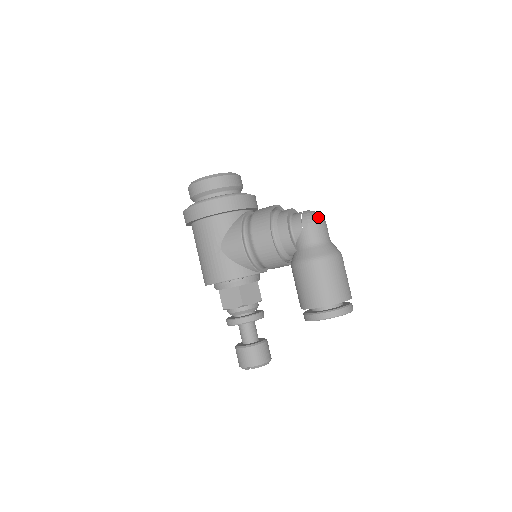
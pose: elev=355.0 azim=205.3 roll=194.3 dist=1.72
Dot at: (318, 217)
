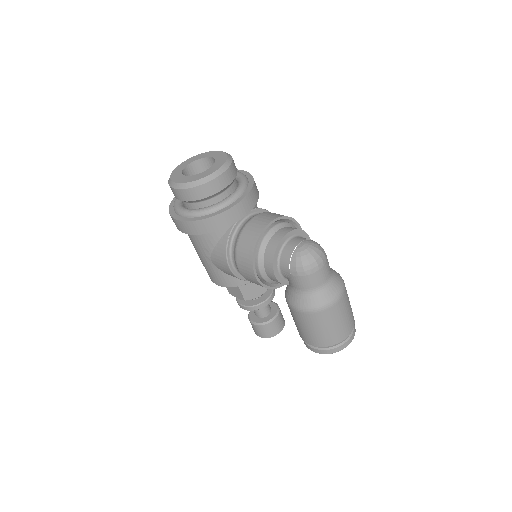
Dot at: (310, 264)
